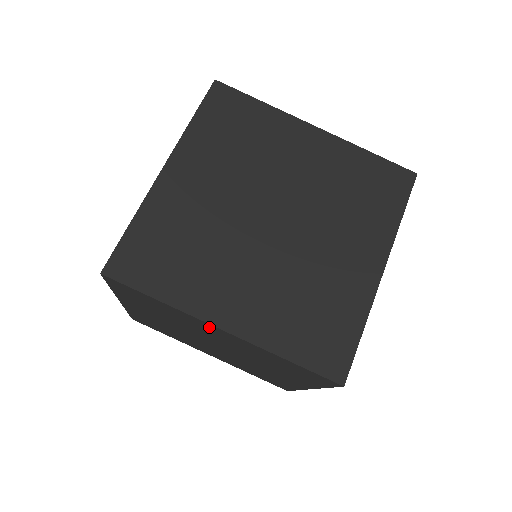
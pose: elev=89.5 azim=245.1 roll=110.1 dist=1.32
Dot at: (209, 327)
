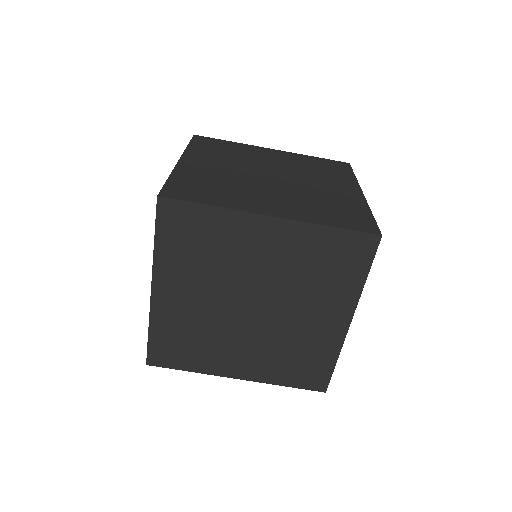
Dot at: (257, 228)
